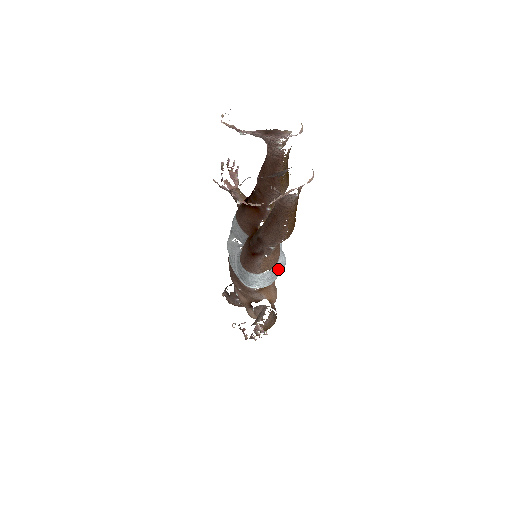
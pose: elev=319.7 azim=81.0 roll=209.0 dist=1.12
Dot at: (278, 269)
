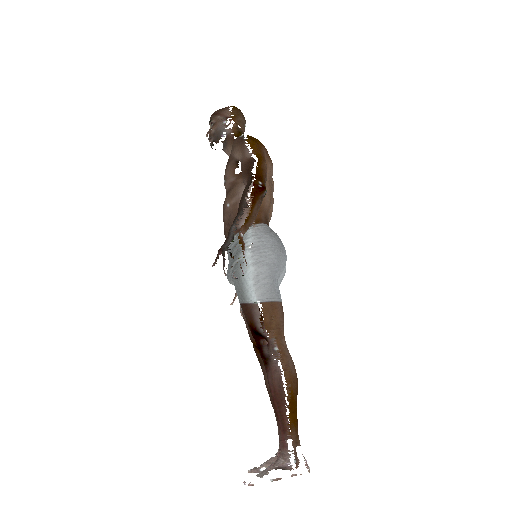
Dot at: occluded
